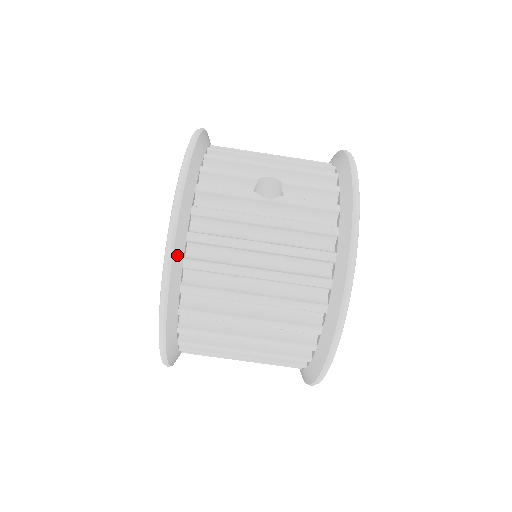
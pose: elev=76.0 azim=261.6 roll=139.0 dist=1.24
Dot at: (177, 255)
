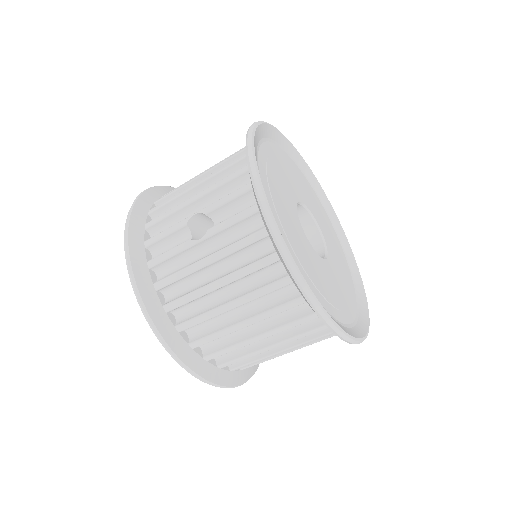
Dot at: (165, 330)
